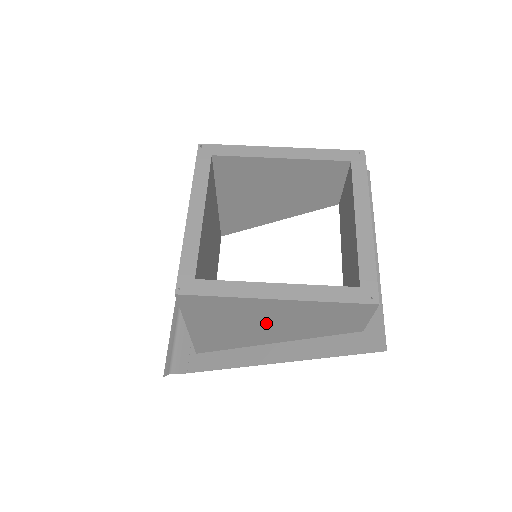
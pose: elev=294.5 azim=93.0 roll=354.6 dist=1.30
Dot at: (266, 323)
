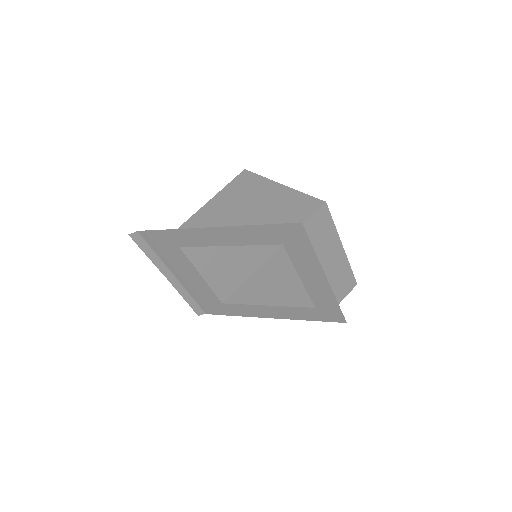
Dot at: (250, 209)
